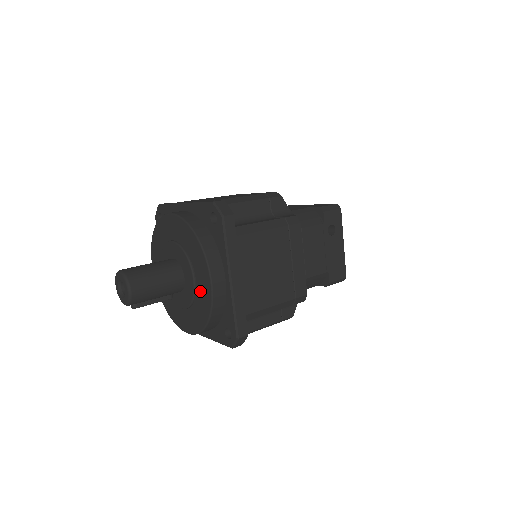
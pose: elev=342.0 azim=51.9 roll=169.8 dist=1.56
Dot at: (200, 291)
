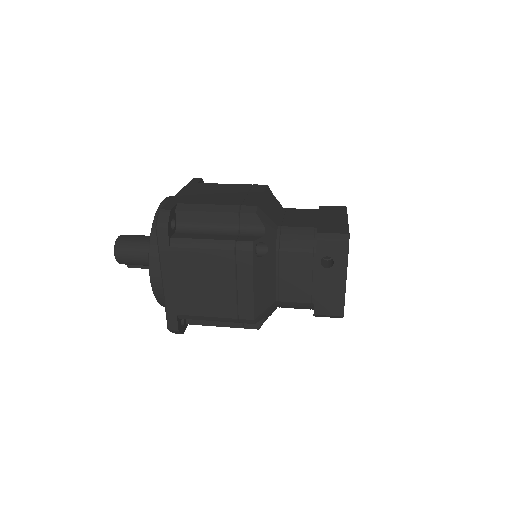
Dot at: occluded
